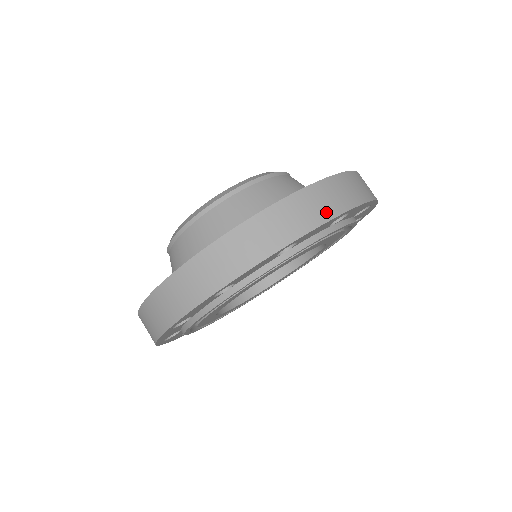
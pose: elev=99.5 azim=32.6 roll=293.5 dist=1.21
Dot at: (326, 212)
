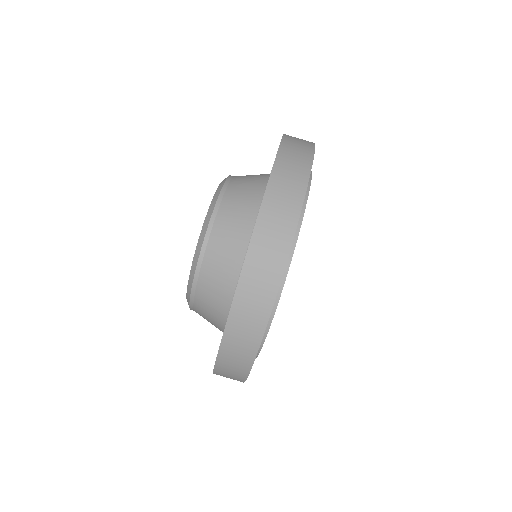
Dot at: (308, 142)
